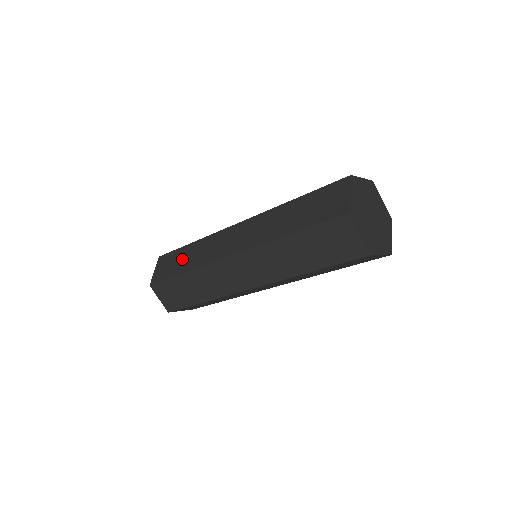
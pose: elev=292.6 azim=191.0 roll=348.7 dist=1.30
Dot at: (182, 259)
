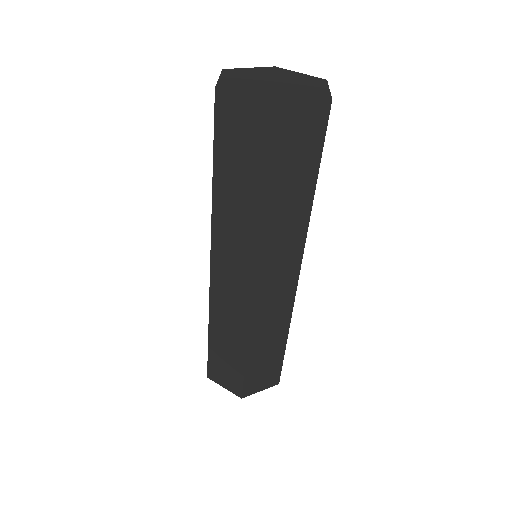
Dot at: occluded
